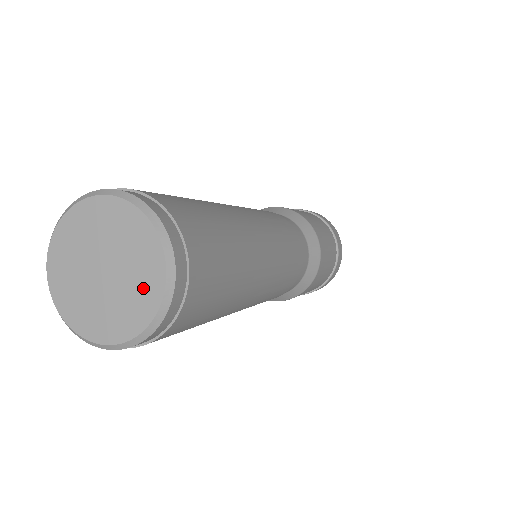
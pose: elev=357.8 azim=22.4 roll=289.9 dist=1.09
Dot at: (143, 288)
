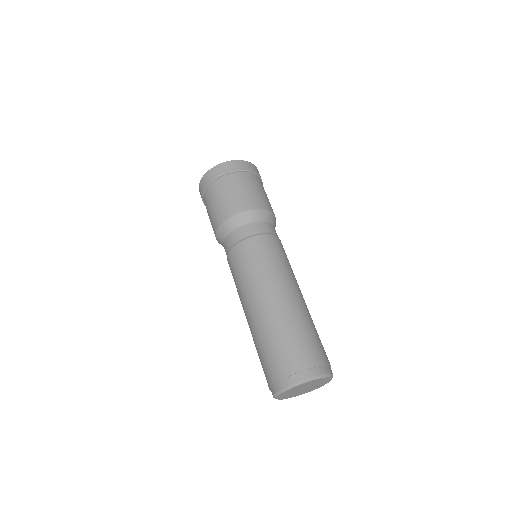
Dot at: (322, 381)
